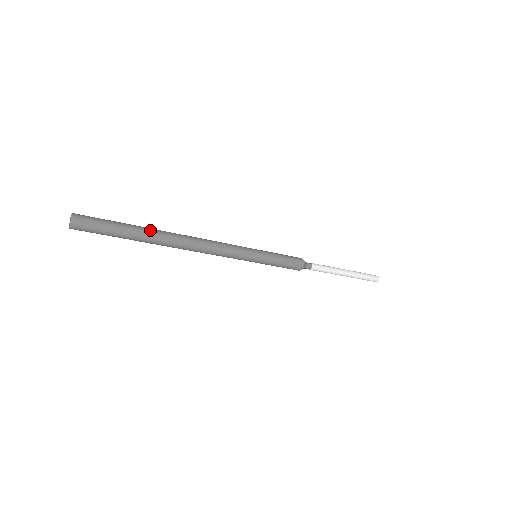
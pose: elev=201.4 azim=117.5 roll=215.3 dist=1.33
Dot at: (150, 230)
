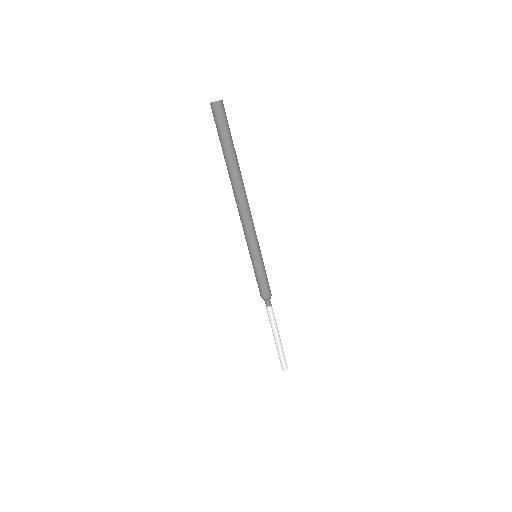
Dot at: occluded
